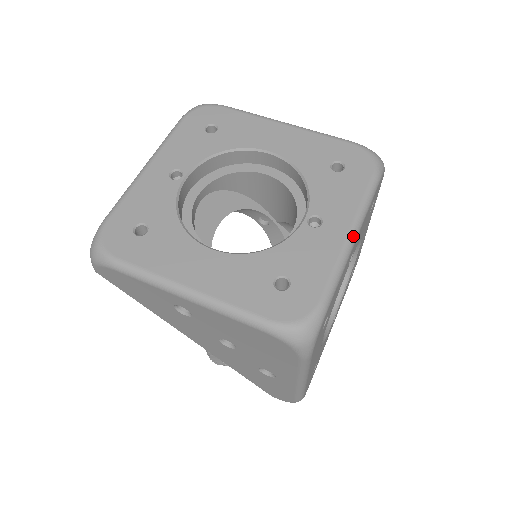
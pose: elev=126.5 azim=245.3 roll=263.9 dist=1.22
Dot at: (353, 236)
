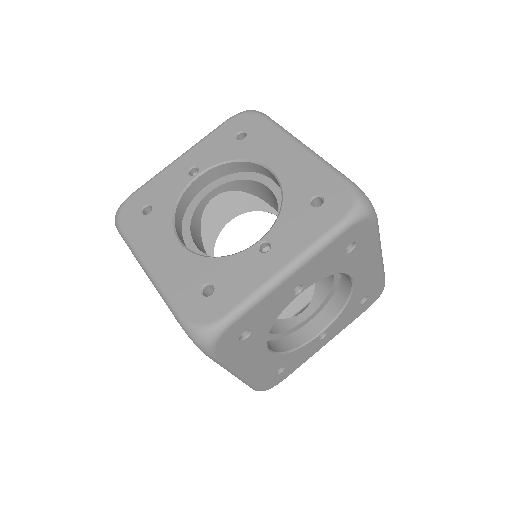
Dot at: (287, 272)
